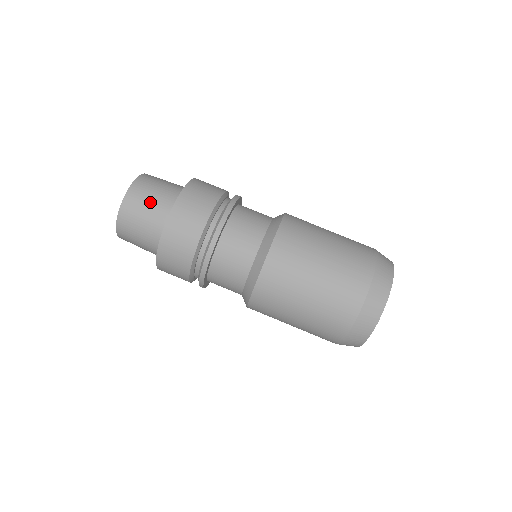
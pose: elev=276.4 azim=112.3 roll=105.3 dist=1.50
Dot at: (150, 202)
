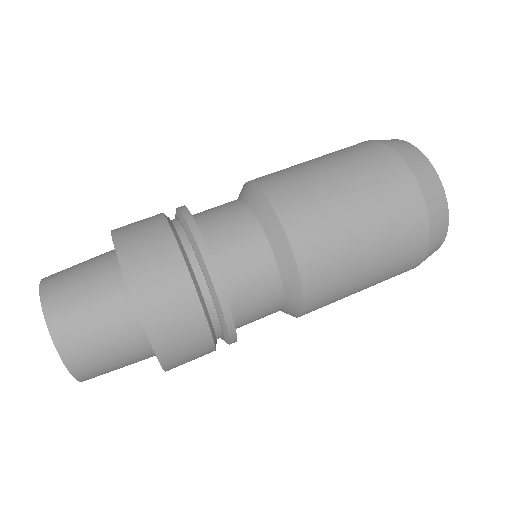
Dot at: (83, 288)
